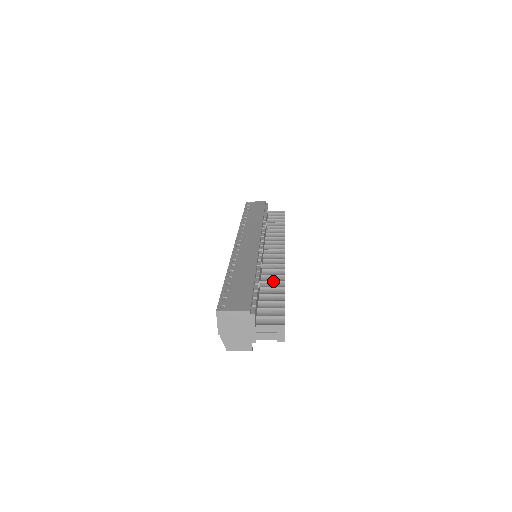
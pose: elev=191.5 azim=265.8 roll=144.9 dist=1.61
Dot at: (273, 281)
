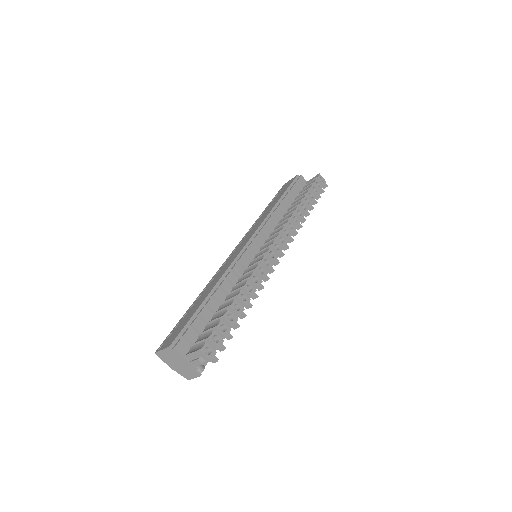
Dot at: (235, 290)
